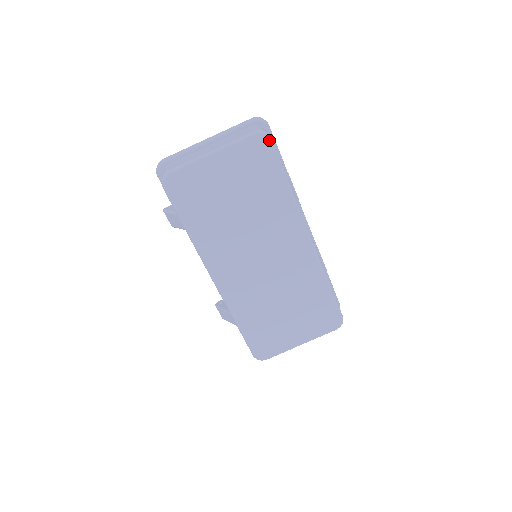
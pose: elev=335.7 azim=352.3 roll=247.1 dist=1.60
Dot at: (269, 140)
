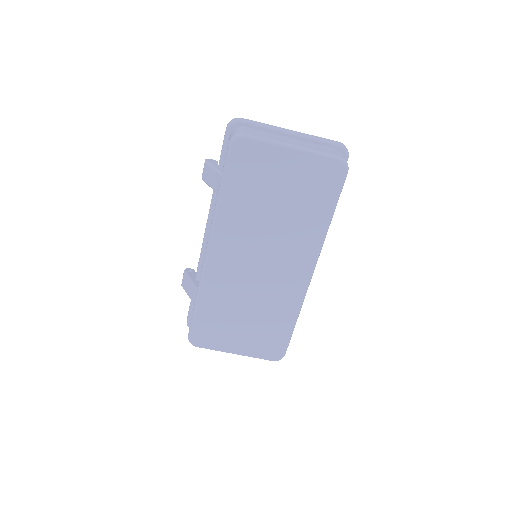
Dot at: (345, 172)
